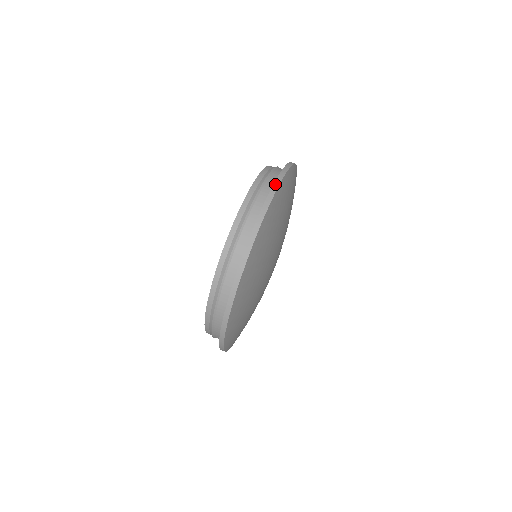
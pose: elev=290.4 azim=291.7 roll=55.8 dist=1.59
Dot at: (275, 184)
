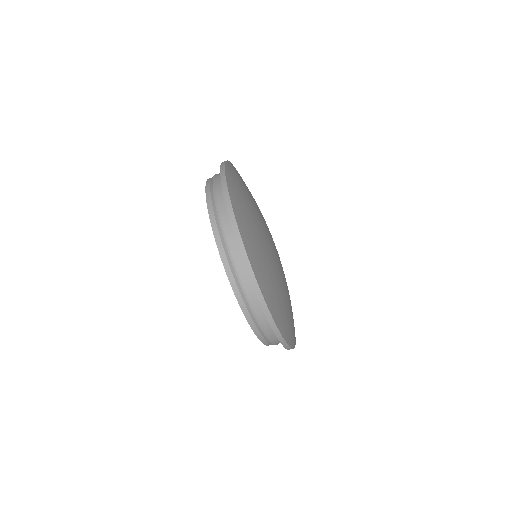
Dot at: (272, 326)
